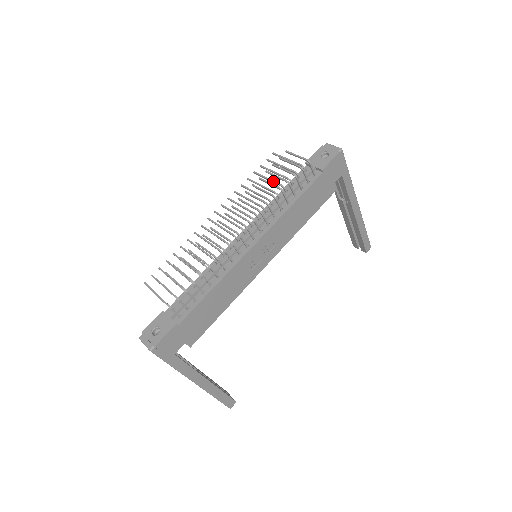
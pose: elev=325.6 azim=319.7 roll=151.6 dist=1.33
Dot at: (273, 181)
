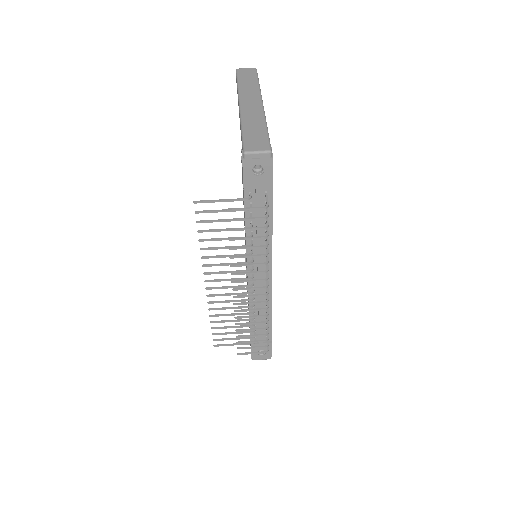
Dot at: occluded
